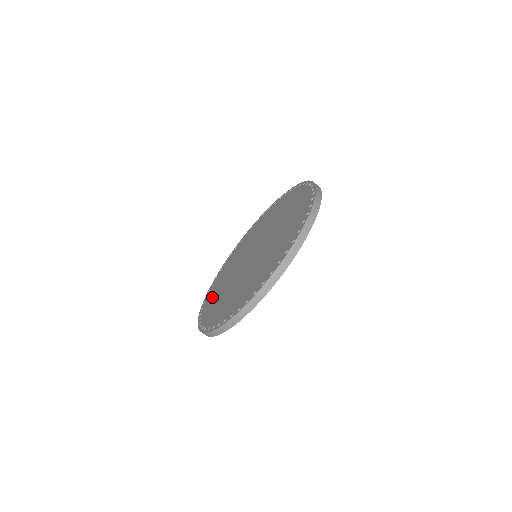
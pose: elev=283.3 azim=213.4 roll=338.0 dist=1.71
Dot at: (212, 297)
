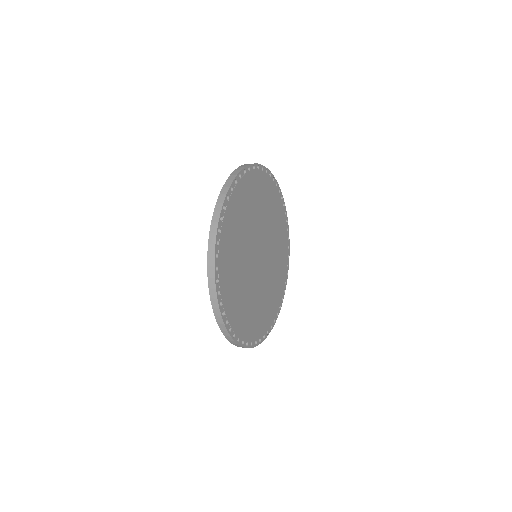
Dot at: occluded
